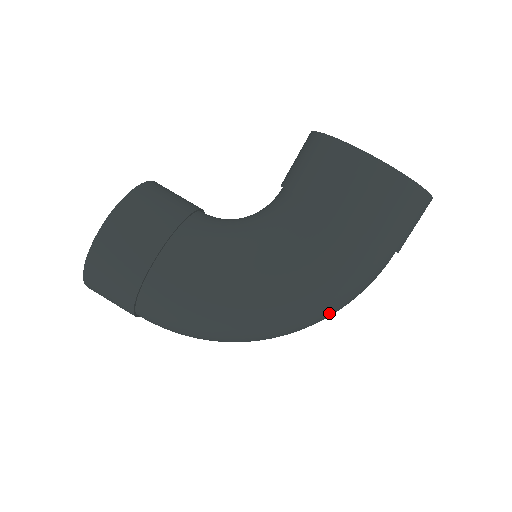
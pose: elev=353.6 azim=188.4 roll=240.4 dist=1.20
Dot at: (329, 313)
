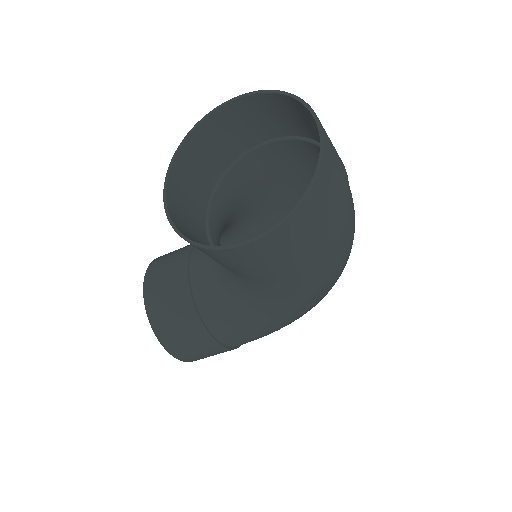
Dot at: (349, 255)
